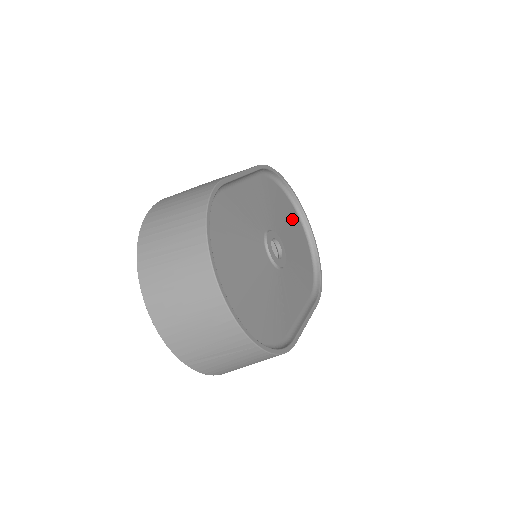
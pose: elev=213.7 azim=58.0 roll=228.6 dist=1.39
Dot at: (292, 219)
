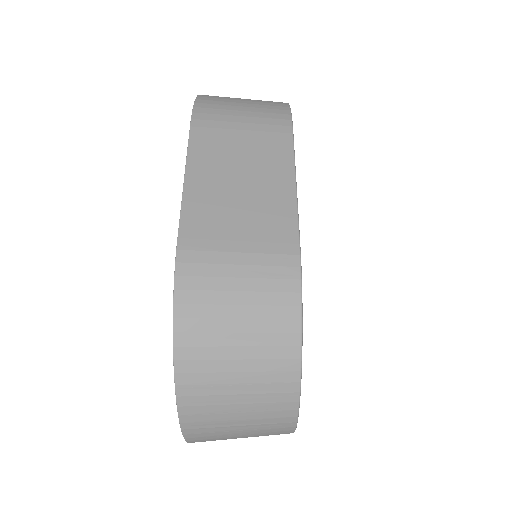
Dot at: occluded
